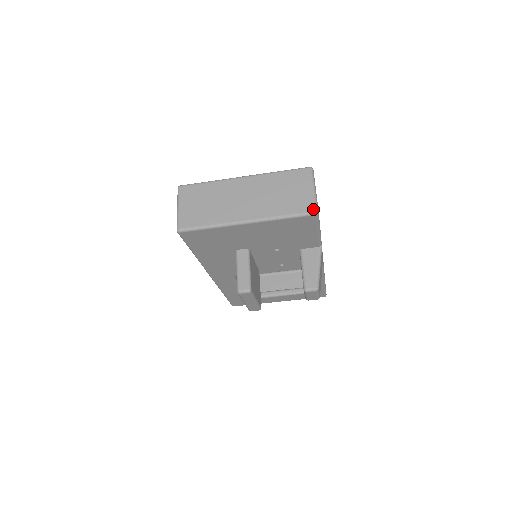
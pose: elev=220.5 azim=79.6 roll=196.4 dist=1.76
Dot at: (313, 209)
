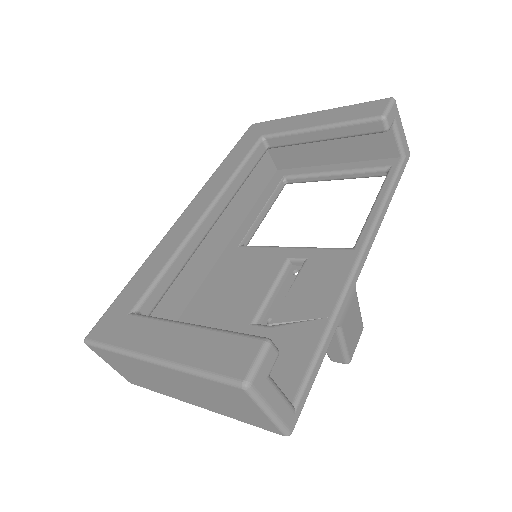
Dot at: (279, 434)
